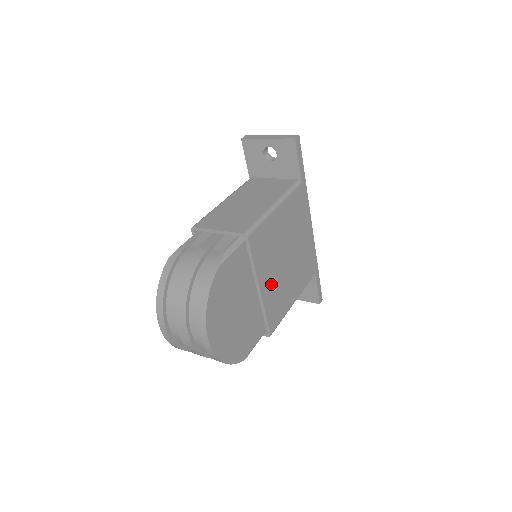
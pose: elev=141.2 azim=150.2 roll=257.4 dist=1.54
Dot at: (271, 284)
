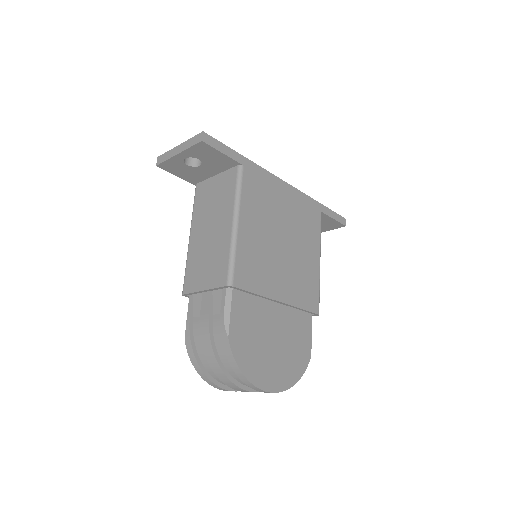
Dot at: (286, 283)
